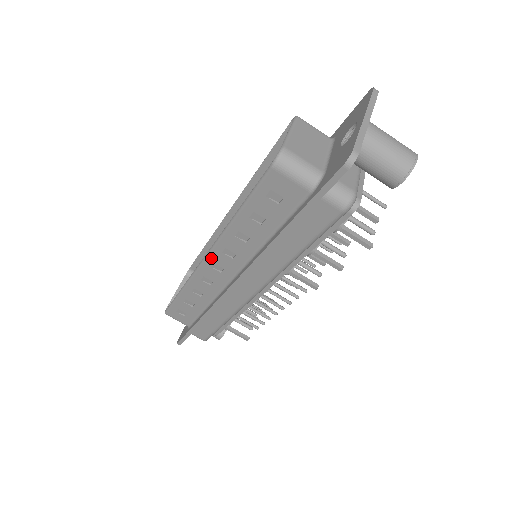
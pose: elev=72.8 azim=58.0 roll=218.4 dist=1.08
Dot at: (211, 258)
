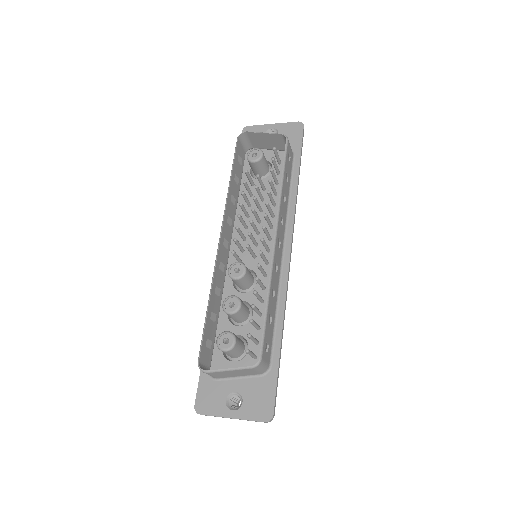
Dot at: (219, 246)
